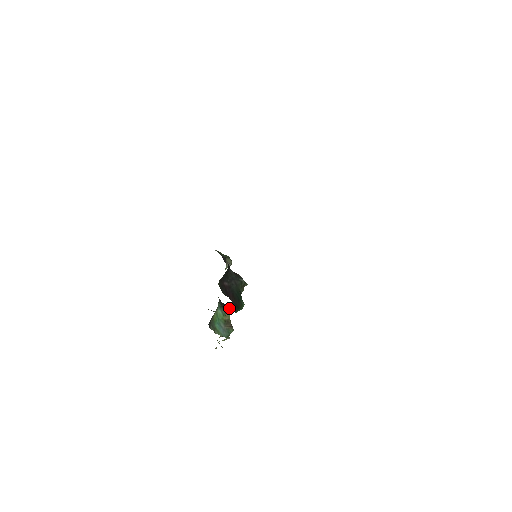
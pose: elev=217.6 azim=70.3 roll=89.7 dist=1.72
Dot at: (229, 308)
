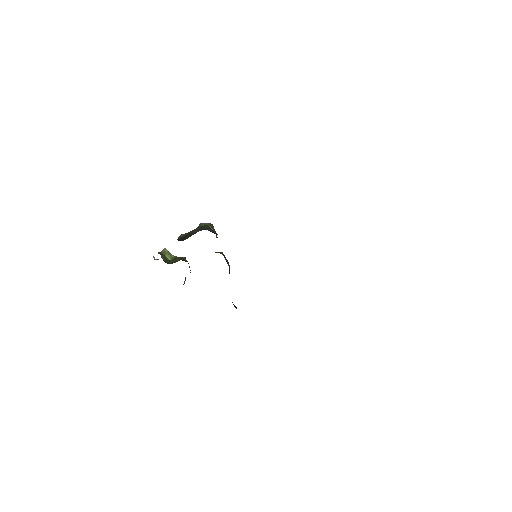
Dot at: (185, 258)
